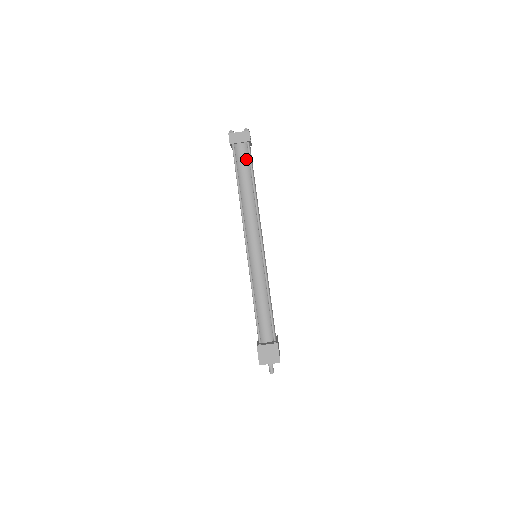
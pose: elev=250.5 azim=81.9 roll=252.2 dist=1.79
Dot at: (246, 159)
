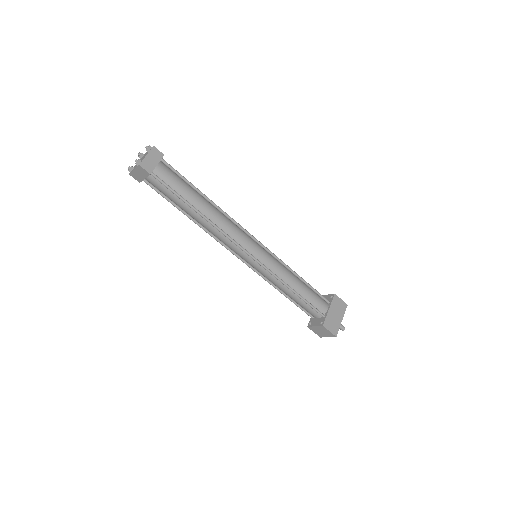
Dot at: (165, 189)
